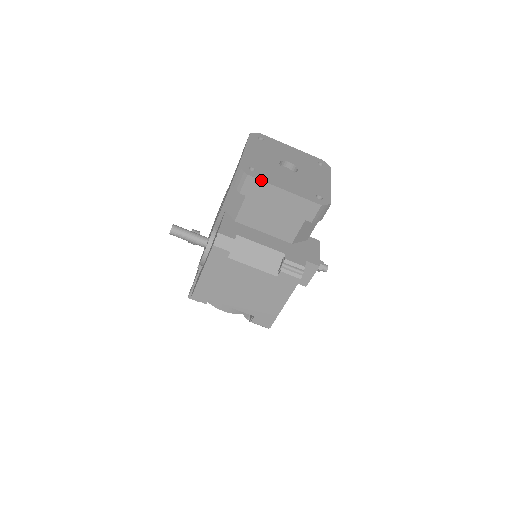
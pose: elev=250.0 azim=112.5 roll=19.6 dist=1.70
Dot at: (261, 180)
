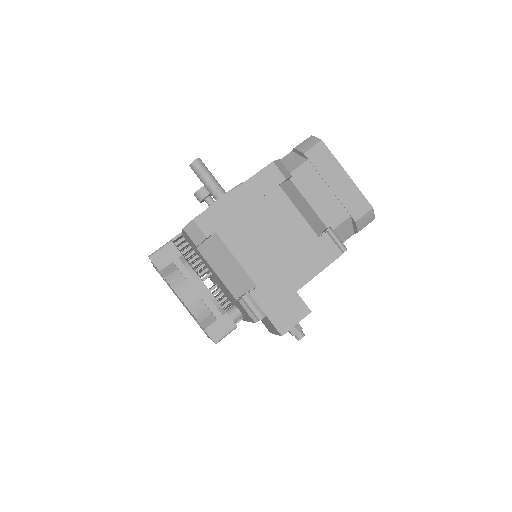
Dot at: occluded
